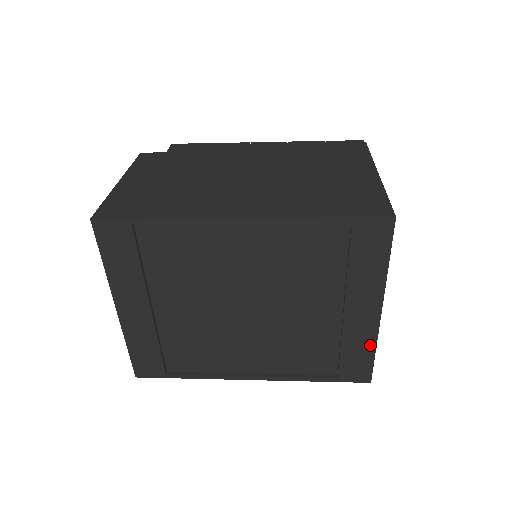
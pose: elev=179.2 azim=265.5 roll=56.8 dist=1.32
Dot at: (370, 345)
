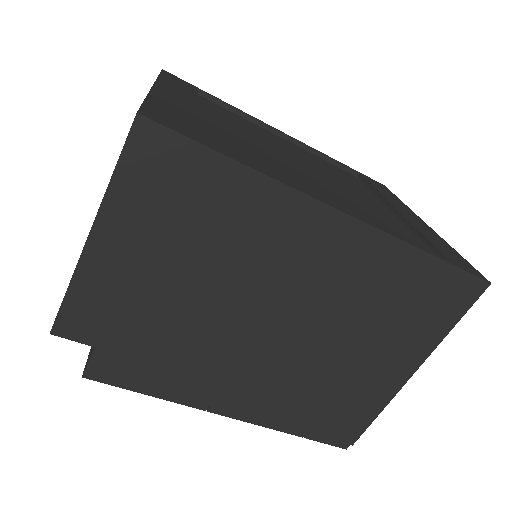
Dot at: (445, 244)
